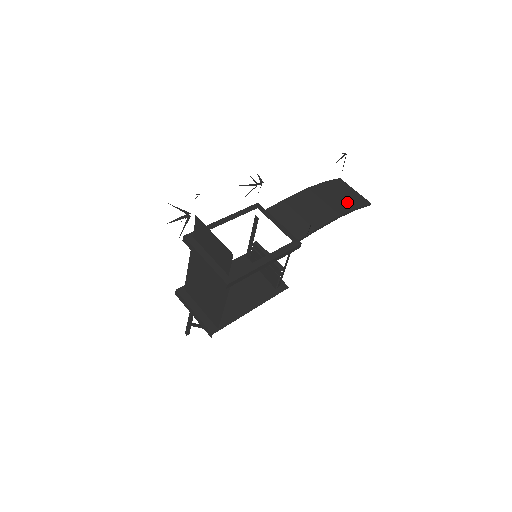
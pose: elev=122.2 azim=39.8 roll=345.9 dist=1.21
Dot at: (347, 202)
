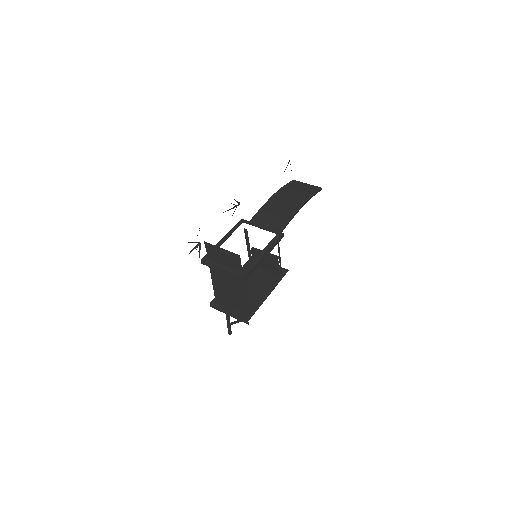
Dot at: (304, 194)
